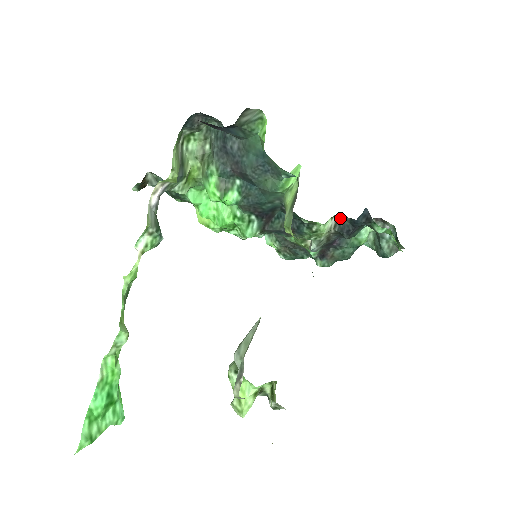
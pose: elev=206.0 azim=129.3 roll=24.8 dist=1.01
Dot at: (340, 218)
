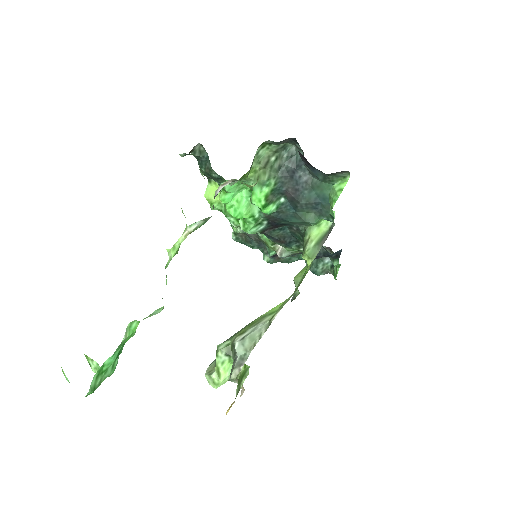
Dot at: occluded
